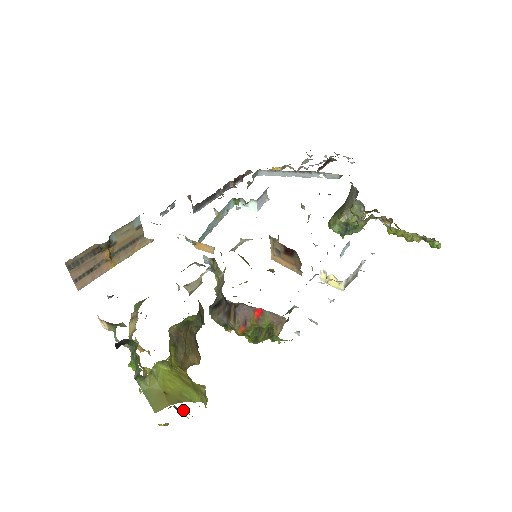
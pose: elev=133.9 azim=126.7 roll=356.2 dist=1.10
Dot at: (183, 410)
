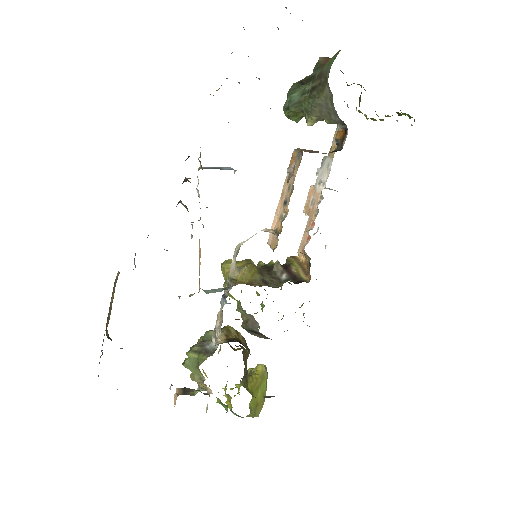
Dot at: occluded
